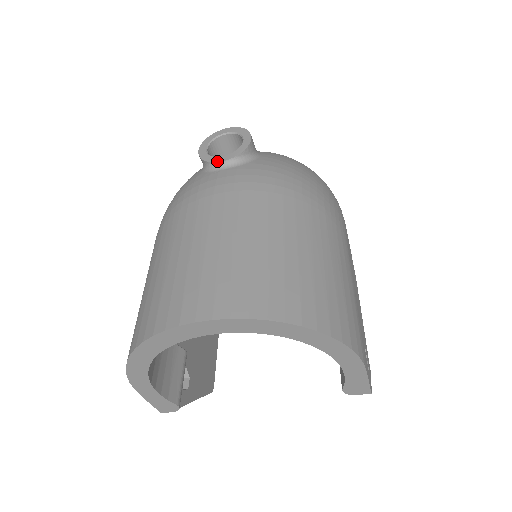
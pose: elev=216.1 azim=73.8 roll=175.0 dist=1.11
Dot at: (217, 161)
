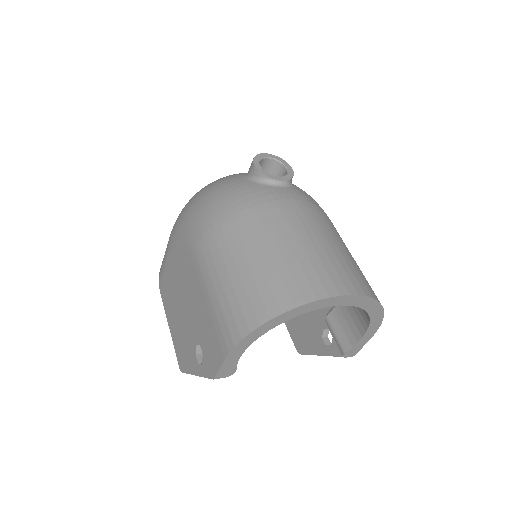
Dot at: (277, 179)
